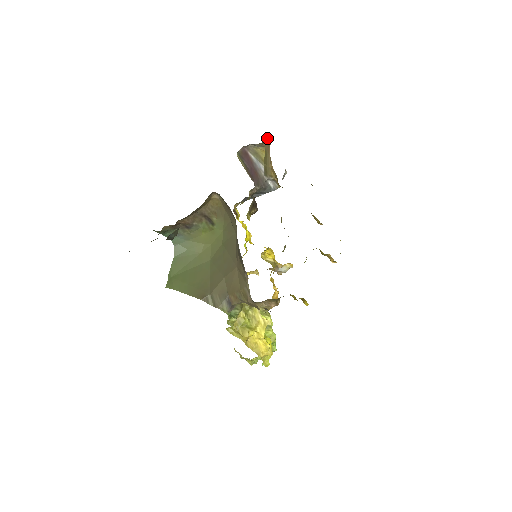
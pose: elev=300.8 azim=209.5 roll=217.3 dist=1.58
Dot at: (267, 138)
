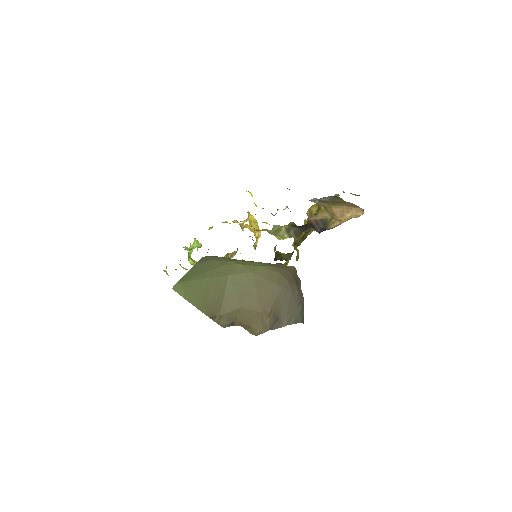
Dot at: (361, 208)
